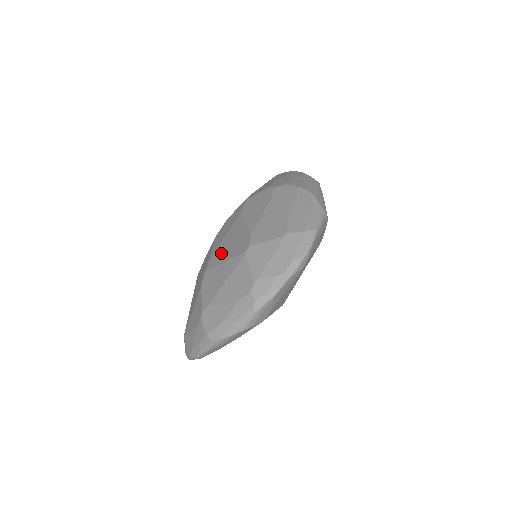
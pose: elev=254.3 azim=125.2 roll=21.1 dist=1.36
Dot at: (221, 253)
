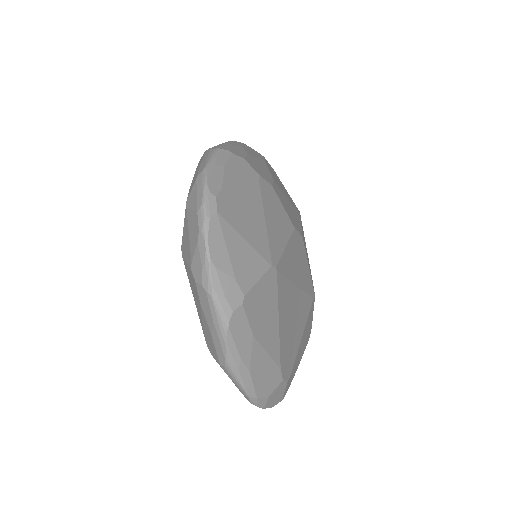
Dot at: occluded
